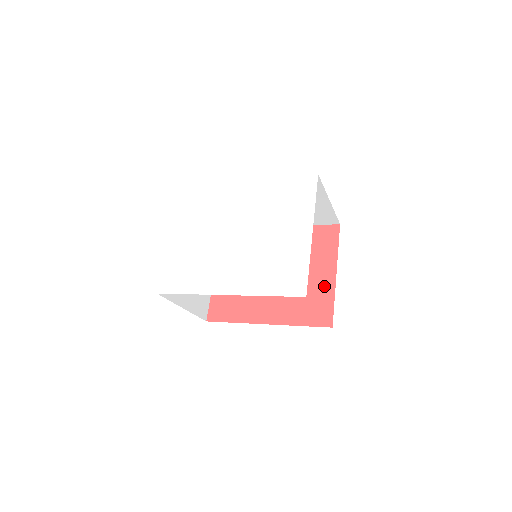
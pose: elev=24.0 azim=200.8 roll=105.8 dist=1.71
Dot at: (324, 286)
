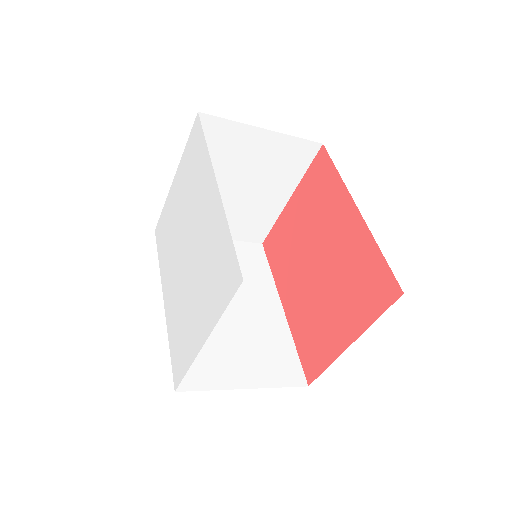
Dot at: (333, 341)
